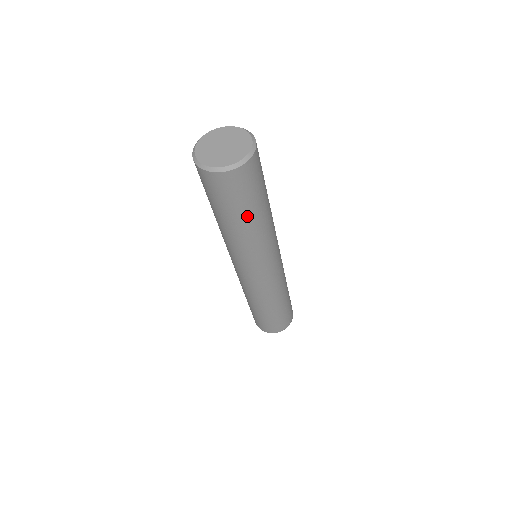
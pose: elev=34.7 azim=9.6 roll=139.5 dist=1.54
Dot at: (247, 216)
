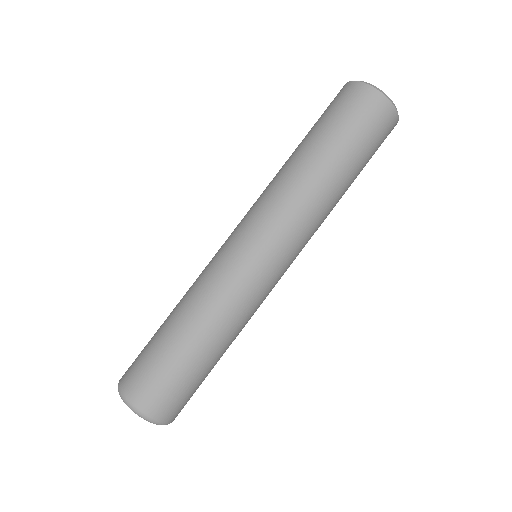
Dot at: (321, 143)
